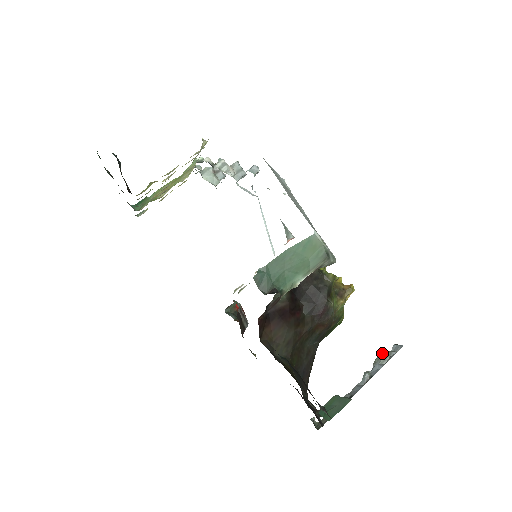
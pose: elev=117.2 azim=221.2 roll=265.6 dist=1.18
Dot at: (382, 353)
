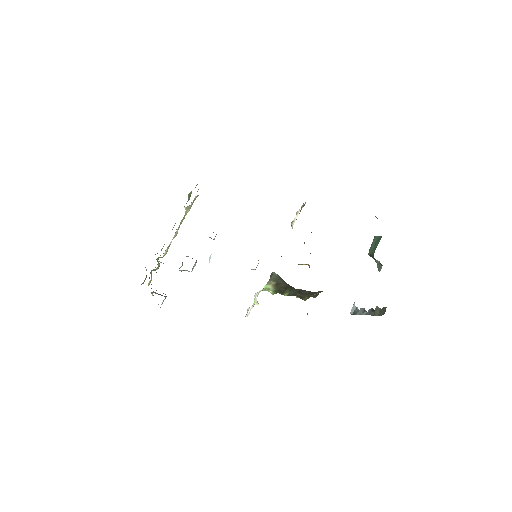
Dot at: (352, 314)
